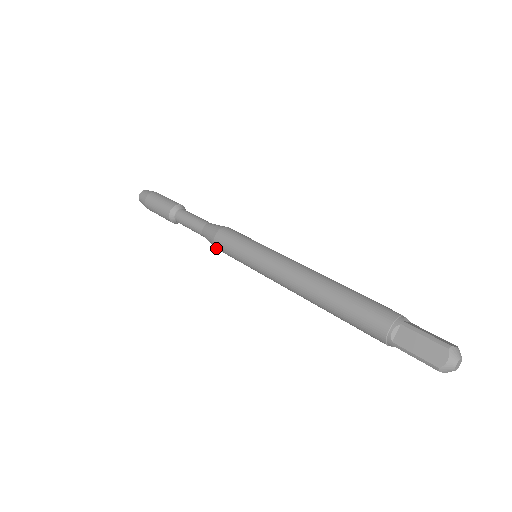
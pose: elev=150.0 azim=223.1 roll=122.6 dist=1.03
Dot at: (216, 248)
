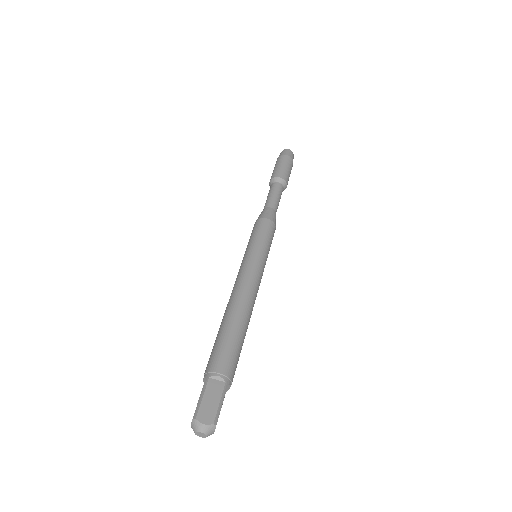
Dot at: occluded
